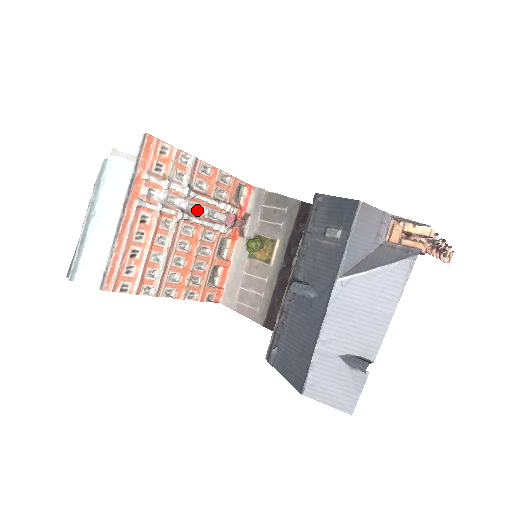
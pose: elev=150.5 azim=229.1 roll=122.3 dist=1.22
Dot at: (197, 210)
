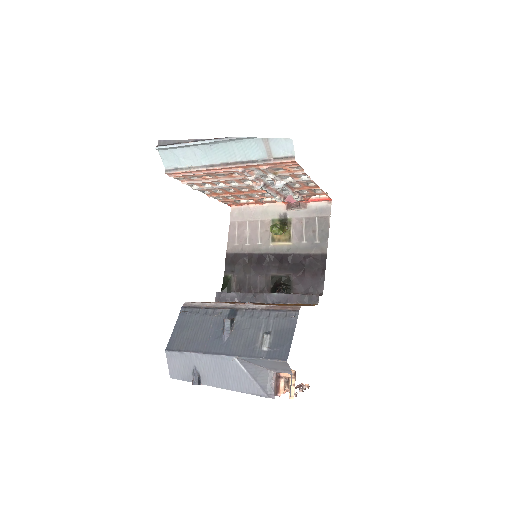
Dot at: occluded
